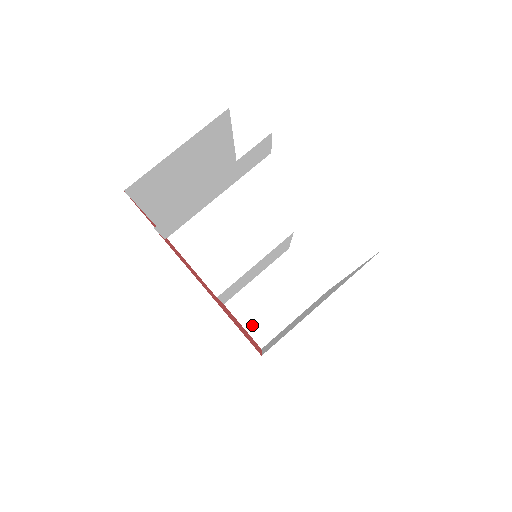
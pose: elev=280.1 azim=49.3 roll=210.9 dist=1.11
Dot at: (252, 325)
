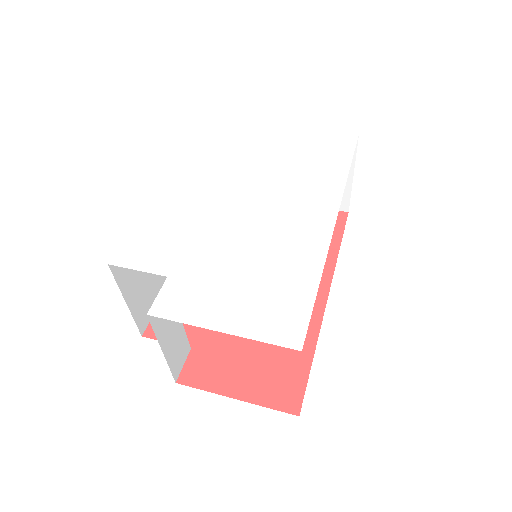
Dot at: occluded
